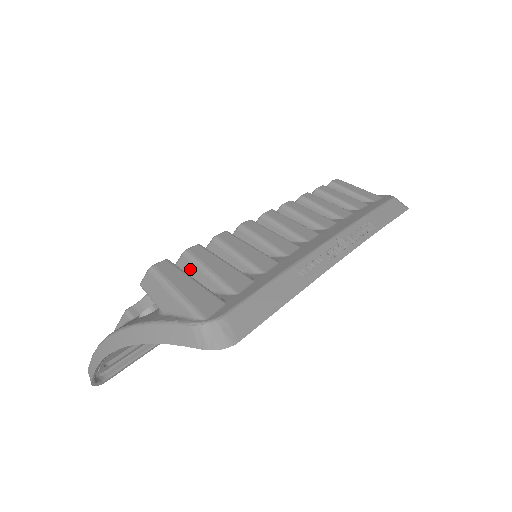
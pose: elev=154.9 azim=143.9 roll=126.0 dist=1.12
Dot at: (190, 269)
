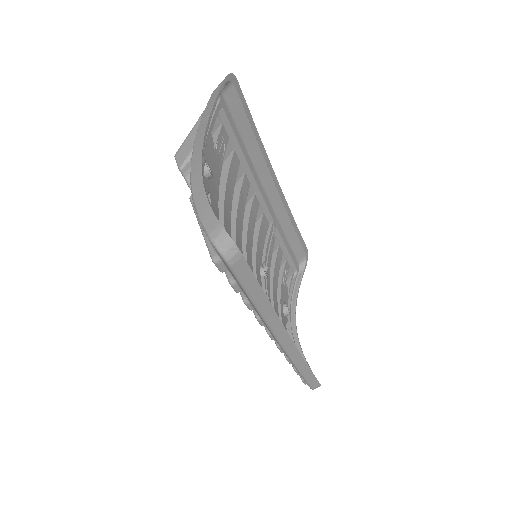
Dot at: occluded
